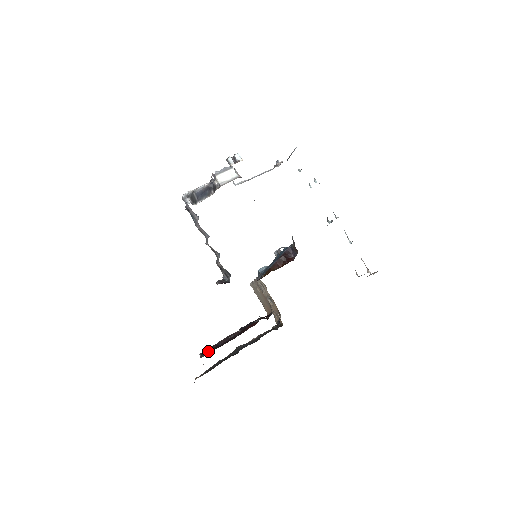
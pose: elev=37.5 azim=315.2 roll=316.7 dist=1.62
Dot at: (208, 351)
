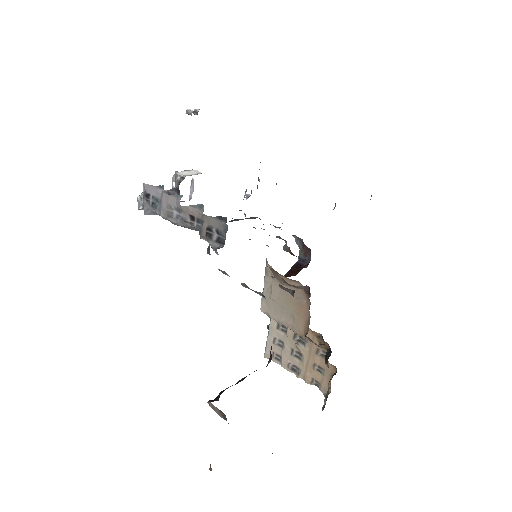
Dot at: (222, 391)
